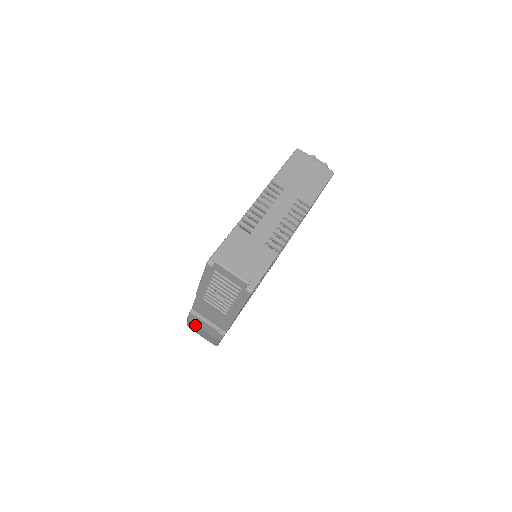
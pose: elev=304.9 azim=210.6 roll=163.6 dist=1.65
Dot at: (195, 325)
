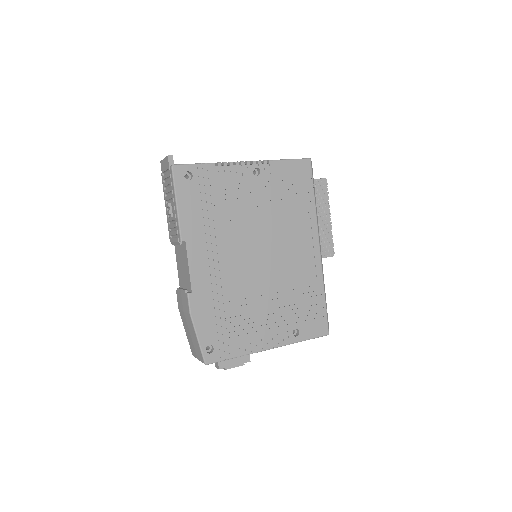
Dot at: (183, 317)
